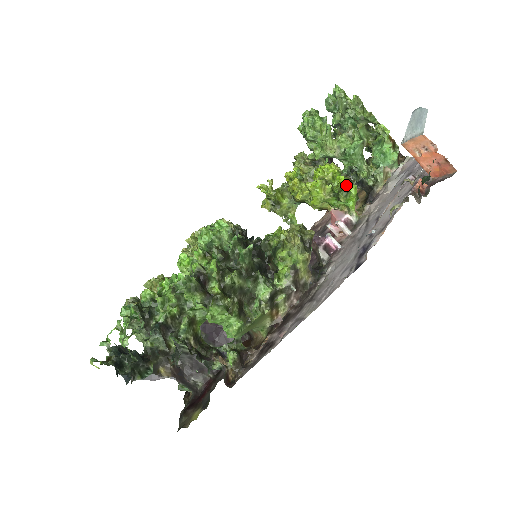
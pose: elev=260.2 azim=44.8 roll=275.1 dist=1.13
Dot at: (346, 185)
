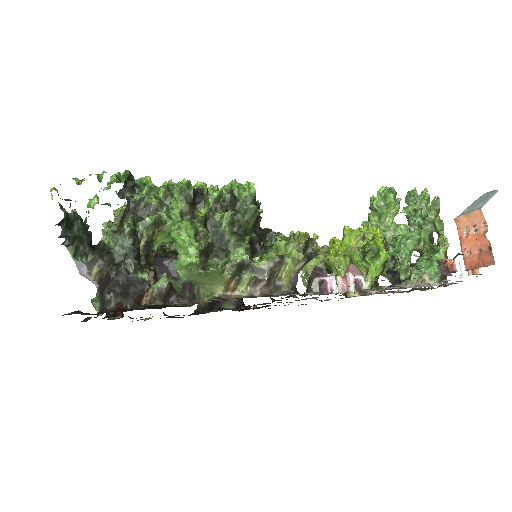
Dot at: (380, 248)
